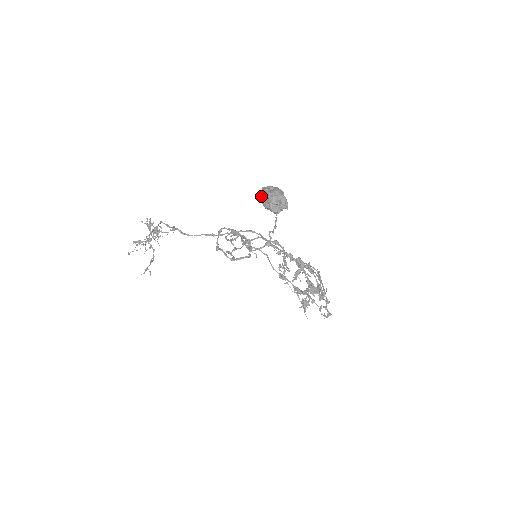
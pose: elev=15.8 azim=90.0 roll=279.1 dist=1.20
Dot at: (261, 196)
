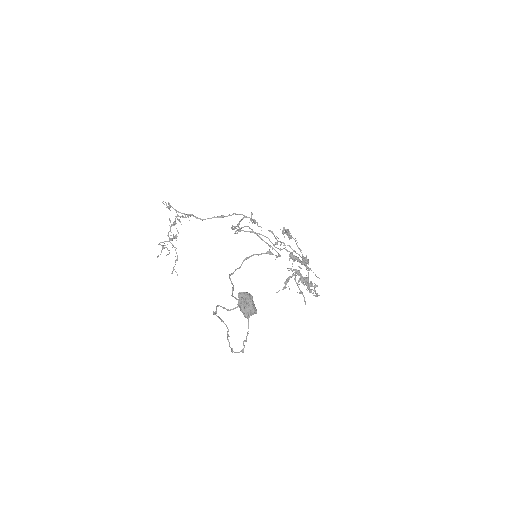
Dot at: (237, 304)
